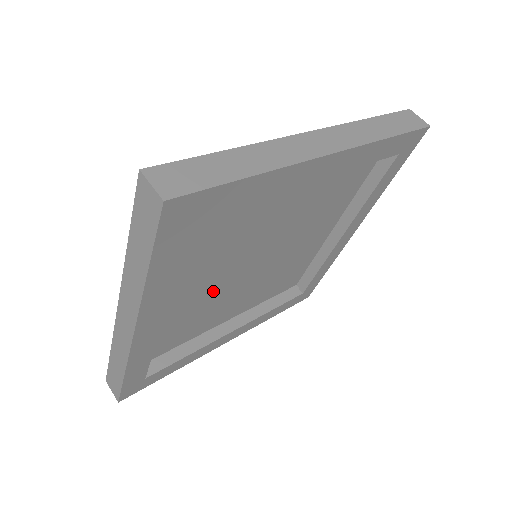
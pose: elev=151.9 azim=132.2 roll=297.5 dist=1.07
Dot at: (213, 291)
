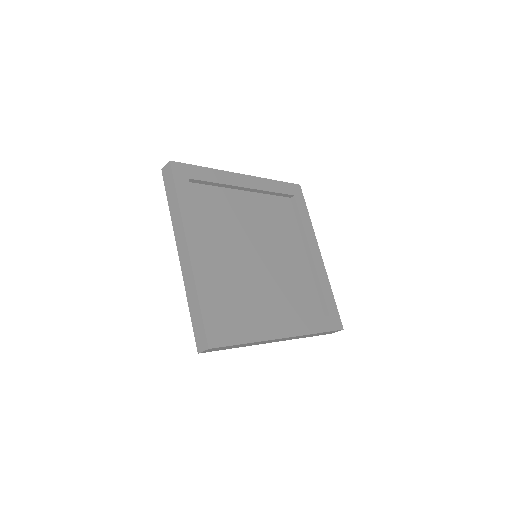
Dot at: (240, 274)
